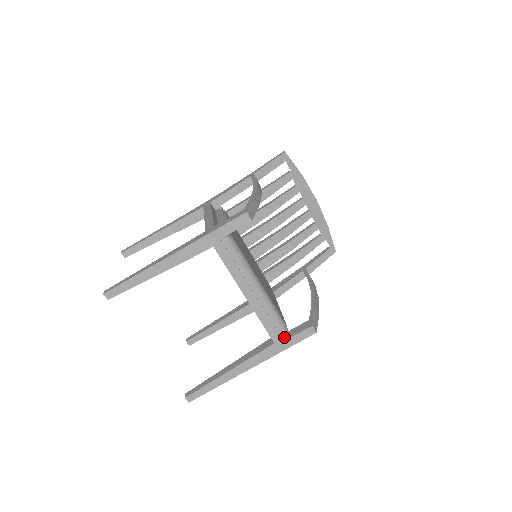
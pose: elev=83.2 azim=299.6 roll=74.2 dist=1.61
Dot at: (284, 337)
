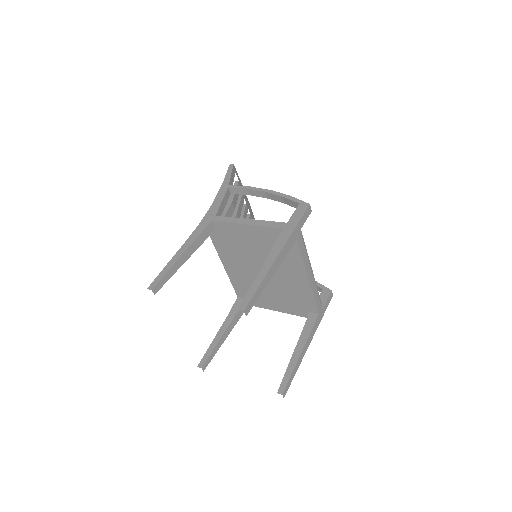
Dot at: (321, 307)
